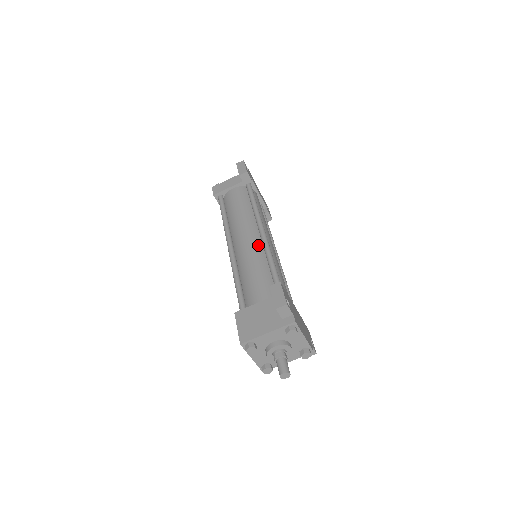
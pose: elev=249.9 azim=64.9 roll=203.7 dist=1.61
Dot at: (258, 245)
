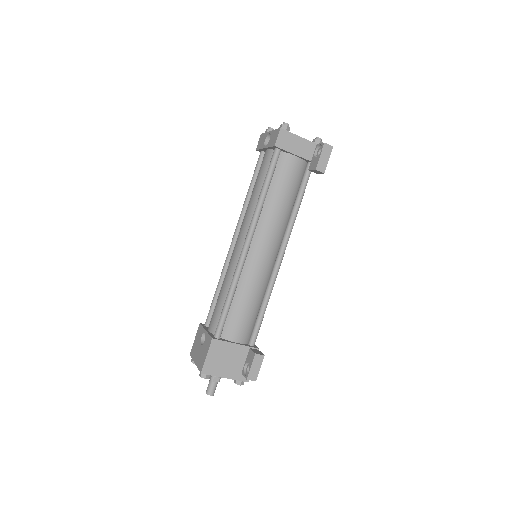
Dot at: (269, 269)
